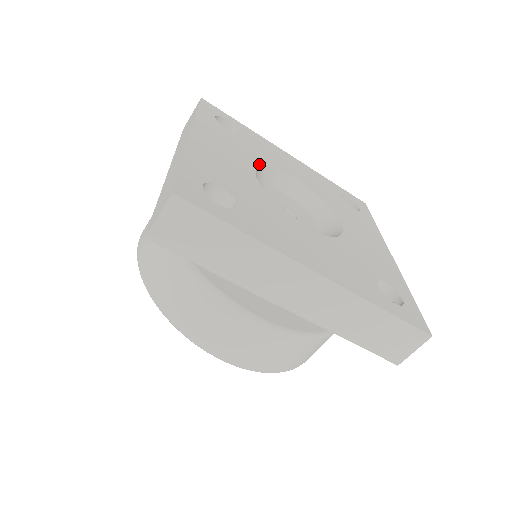
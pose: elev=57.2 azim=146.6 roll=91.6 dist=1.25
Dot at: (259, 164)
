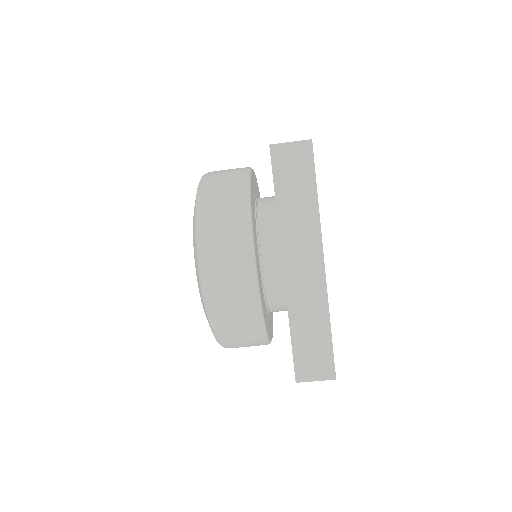
Dot at: occluded
